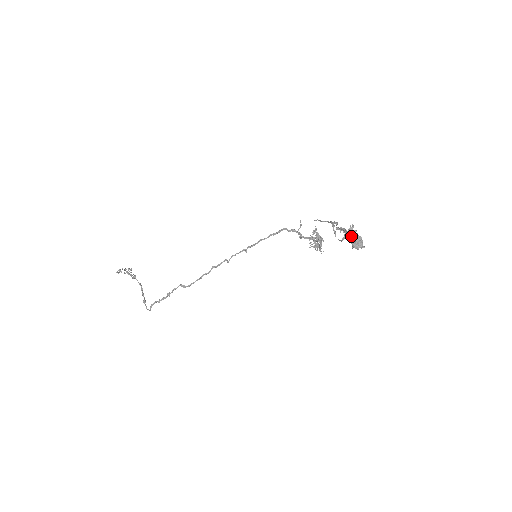
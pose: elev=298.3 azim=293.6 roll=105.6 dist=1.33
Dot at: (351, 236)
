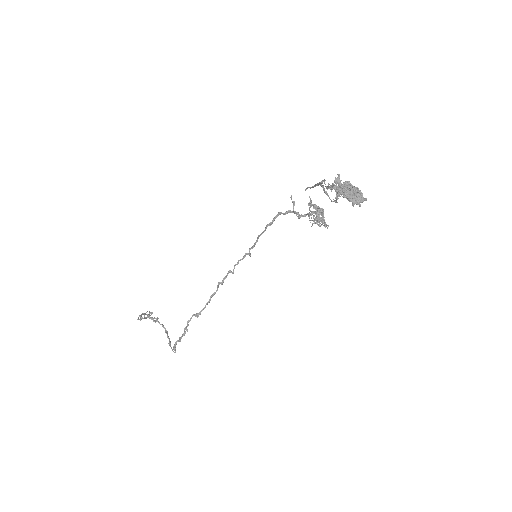
Dot at: (343, 190)
